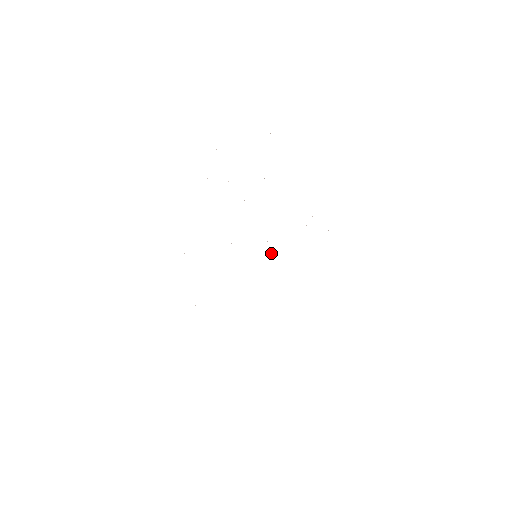
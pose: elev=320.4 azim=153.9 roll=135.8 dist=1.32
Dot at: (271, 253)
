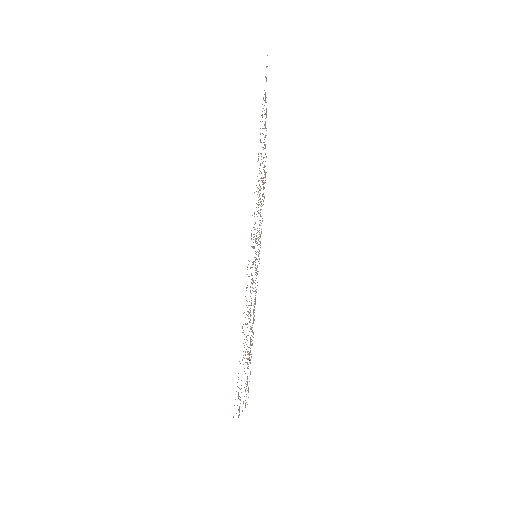
Dot at: occluded
